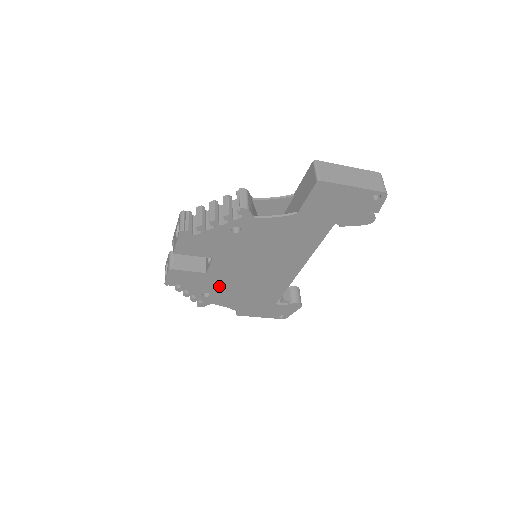
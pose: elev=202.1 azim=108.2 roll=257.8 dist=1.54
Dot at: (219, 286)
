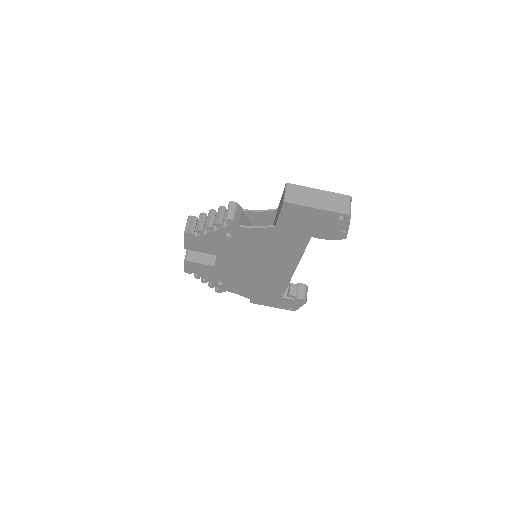
Dot at: (229, 278)
